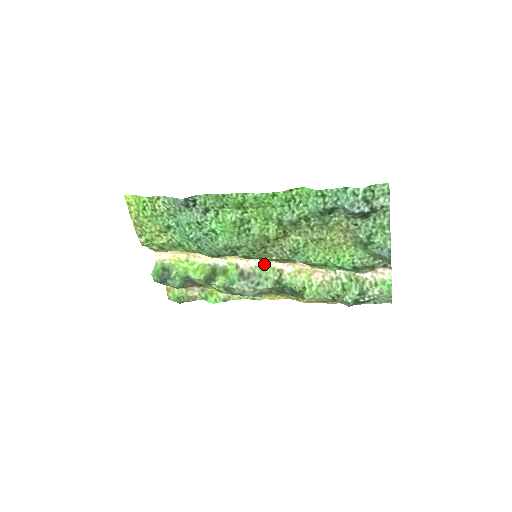
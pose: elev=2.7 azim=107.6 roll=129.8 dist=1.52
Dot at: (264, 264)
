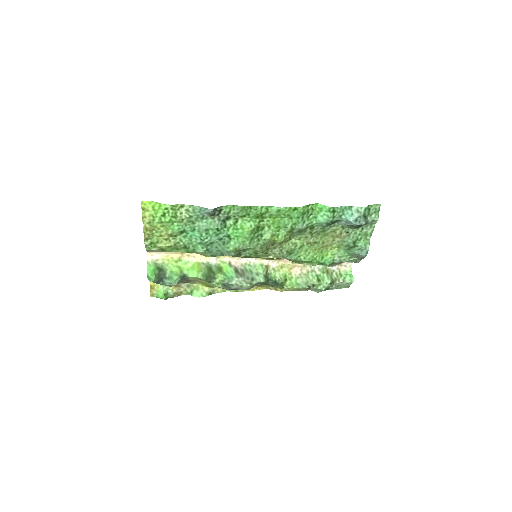
Dot at: (253, 261)
